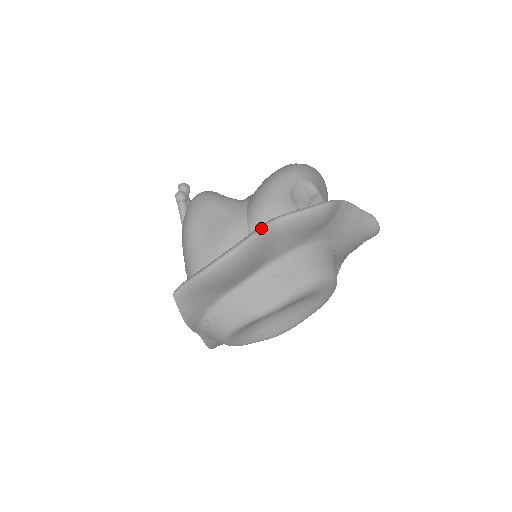
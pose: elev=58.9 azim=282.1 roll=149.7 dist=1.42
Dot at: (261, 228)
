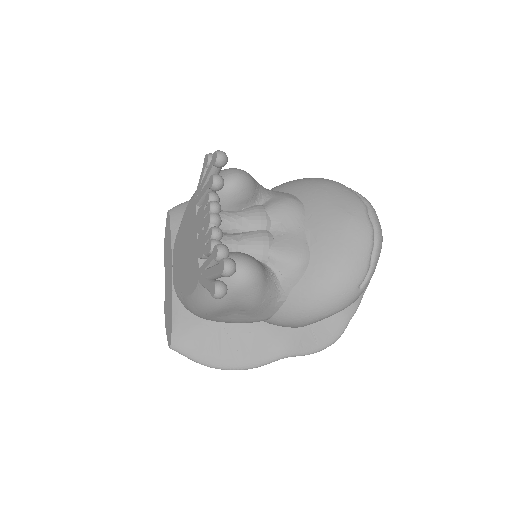
Dot at: occluded
